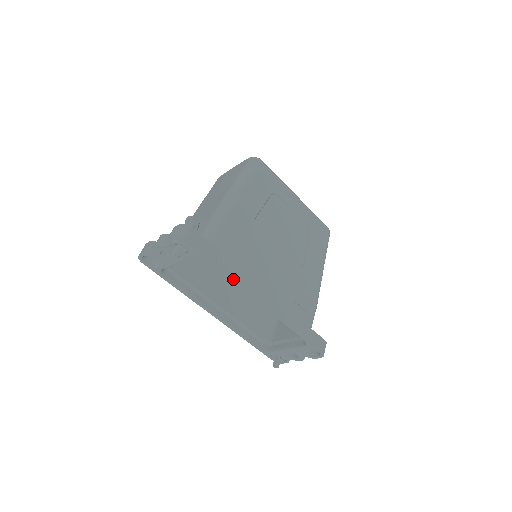
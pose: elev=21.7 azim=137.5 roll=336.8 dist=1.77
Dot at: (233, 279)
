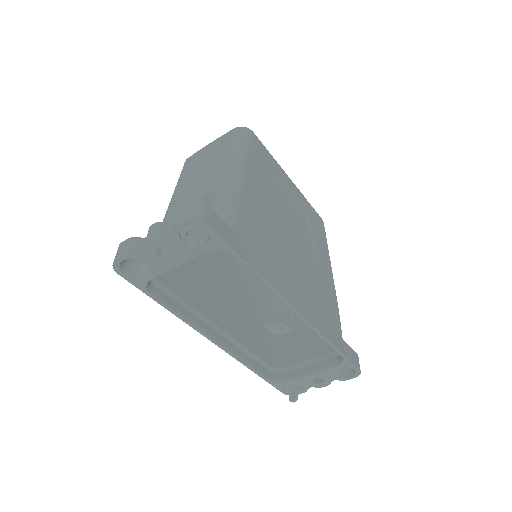
Dot at: (266, 280)
